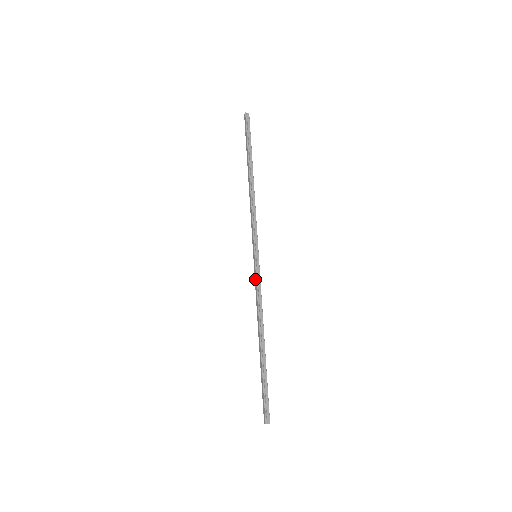
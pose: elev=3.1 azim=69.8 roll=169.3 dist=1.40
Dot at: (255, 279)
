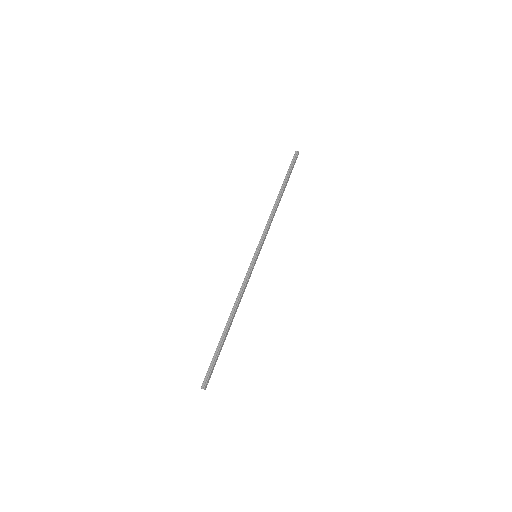
Dot at: (247, 273)
